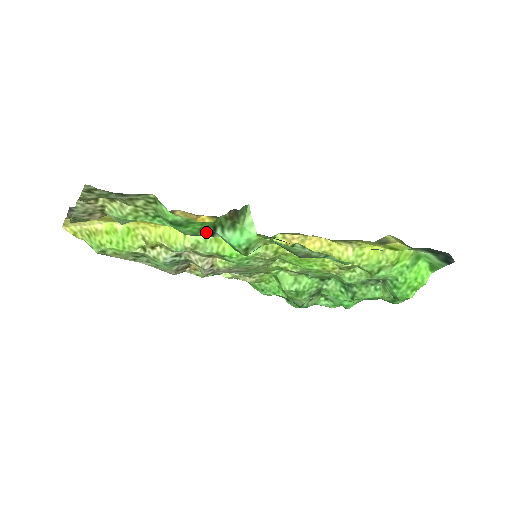
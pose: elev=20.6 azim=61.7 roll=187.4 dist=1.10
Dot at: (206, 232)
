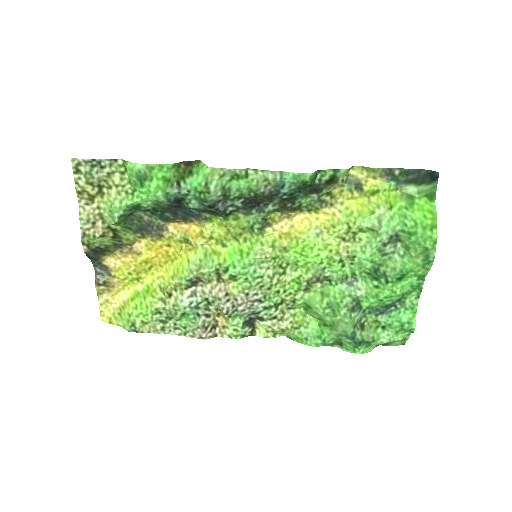
Dot at: (173, 189)
